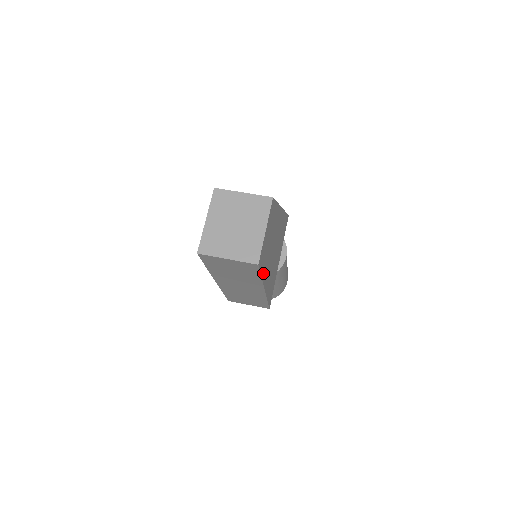
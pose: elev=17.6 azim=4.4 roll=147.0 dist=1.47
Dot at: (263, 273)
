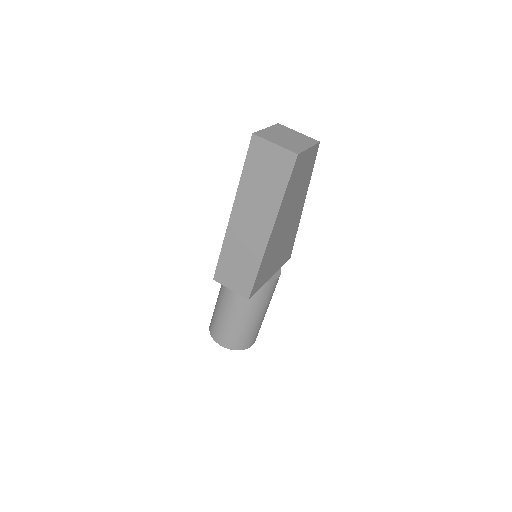
Dot at: (285, 196)
